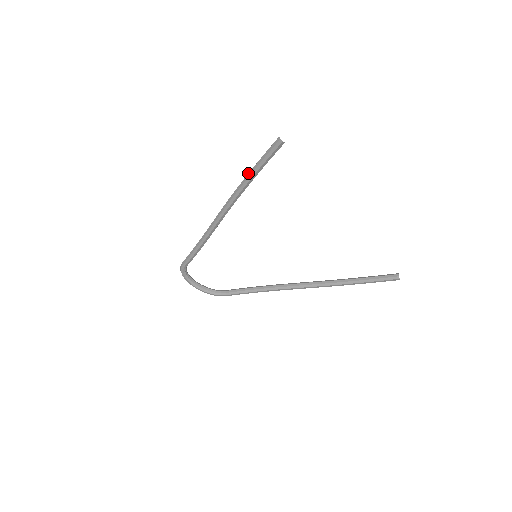
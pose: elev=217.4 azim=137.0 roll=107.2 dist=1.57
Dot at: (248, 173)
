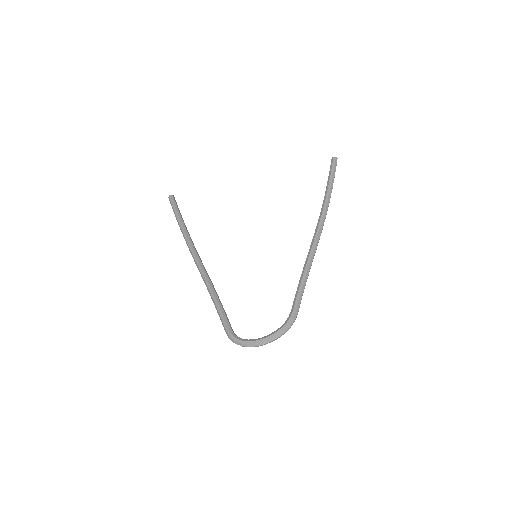
Dot at: occluded
